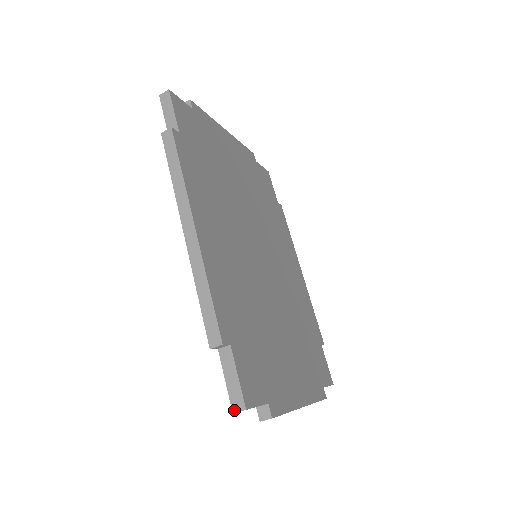
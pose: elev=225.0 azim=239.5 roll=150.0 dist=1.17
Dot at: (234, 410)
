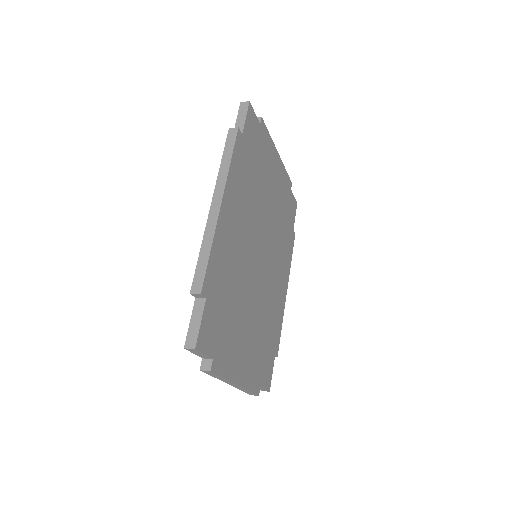
Dot at: (186, 346)
